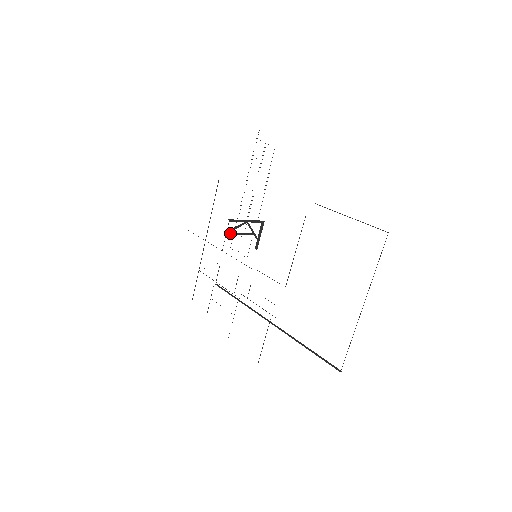
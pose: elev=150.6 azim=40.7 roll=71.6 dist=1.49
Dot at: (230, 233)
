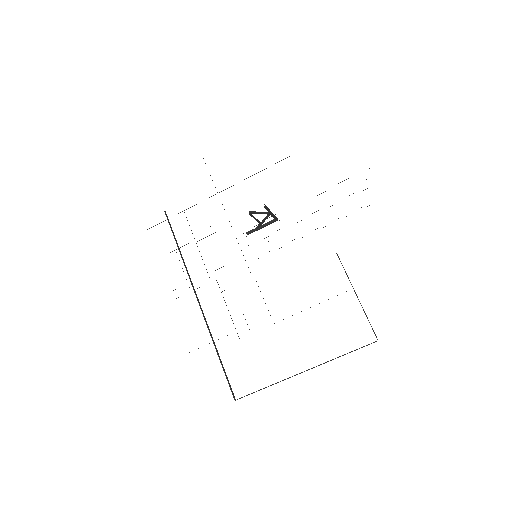
Dot at: occluded
